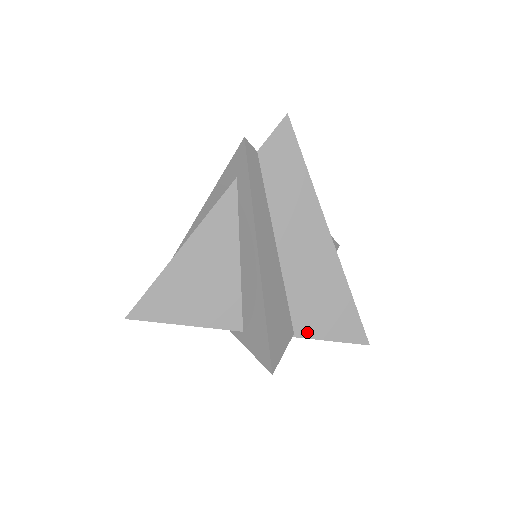
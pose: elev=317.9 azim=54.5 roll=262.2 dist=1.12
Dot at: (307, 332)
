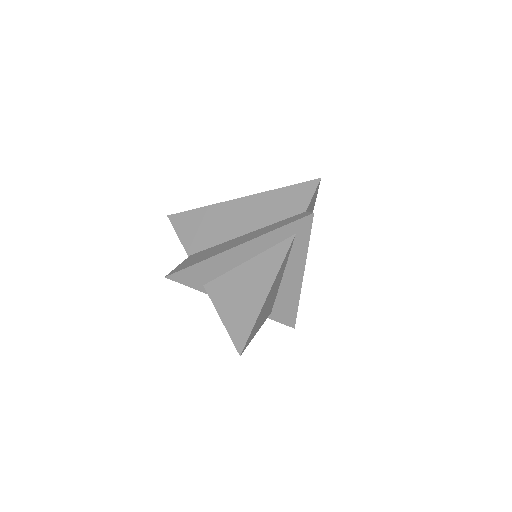
Dot at: occluded
